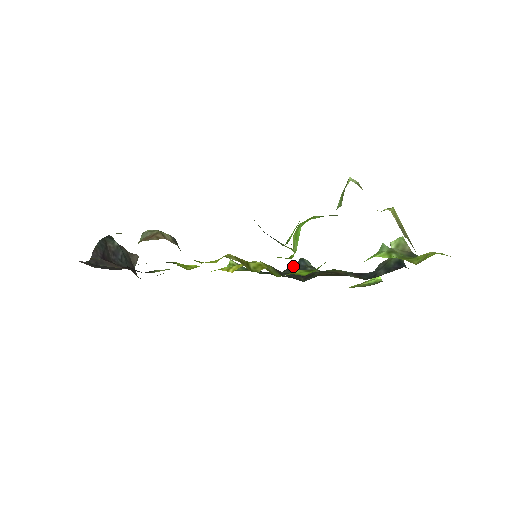
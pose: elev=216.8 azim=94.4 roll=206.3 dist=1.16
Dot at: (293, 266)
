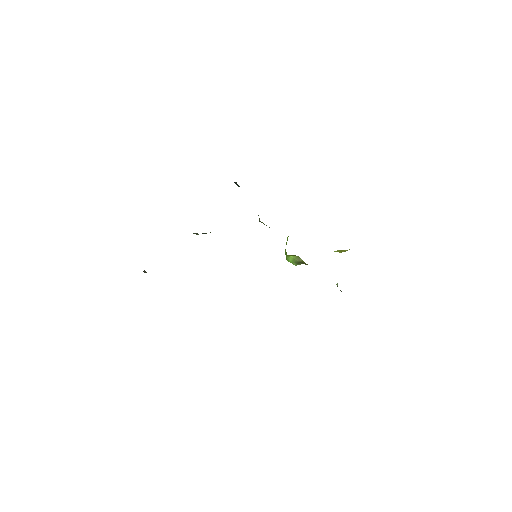
Dot at: occluded
